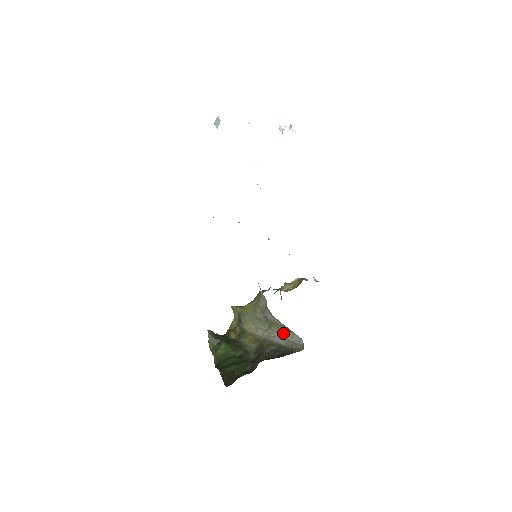
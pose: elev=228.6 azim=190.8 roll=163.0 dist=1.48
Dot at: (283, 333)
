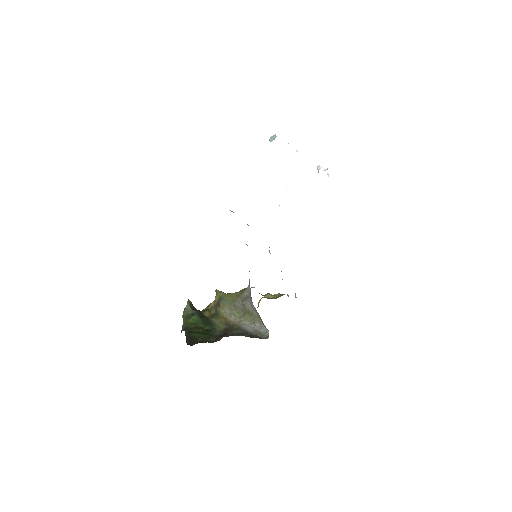
Dot at: occluded
